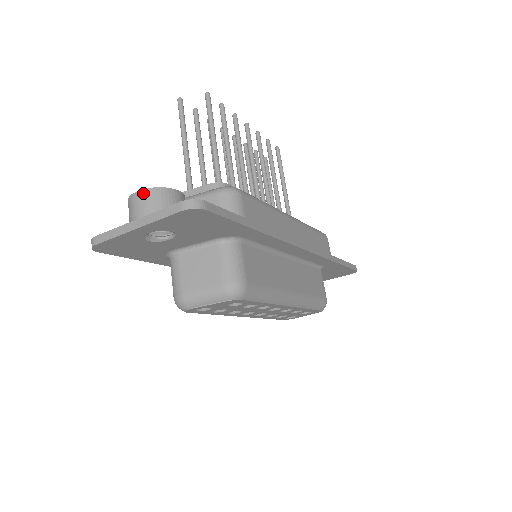
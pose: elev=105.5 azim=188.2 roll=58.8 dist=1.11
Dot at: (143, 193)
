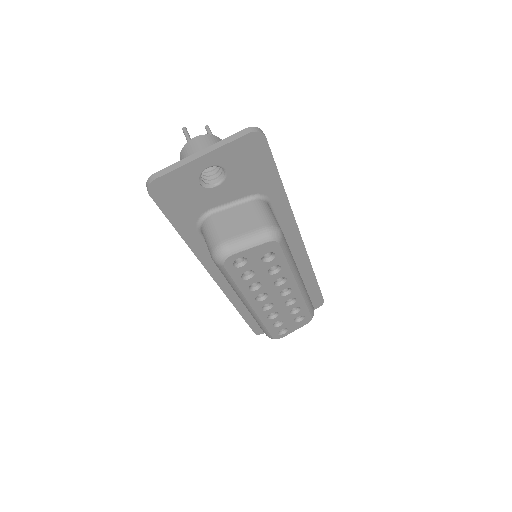
Dot at: (201, 137)
